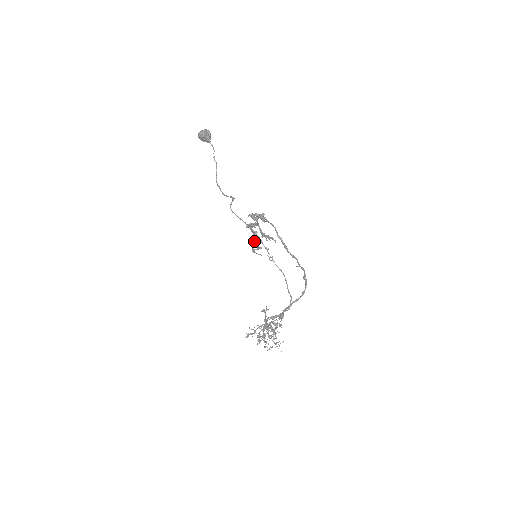
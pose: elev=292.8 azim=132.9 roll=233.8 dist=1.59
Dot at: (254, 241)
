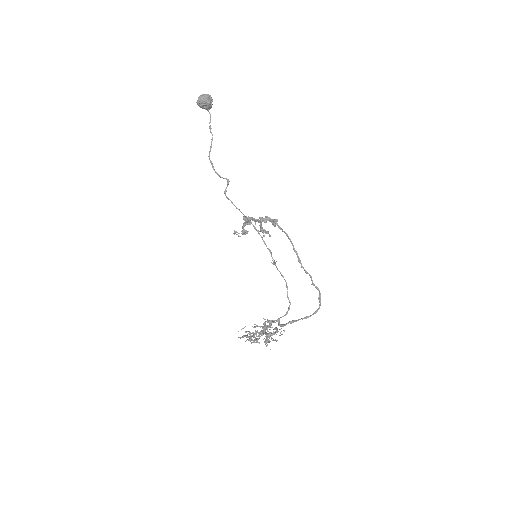
Dot at: (243, 228)
